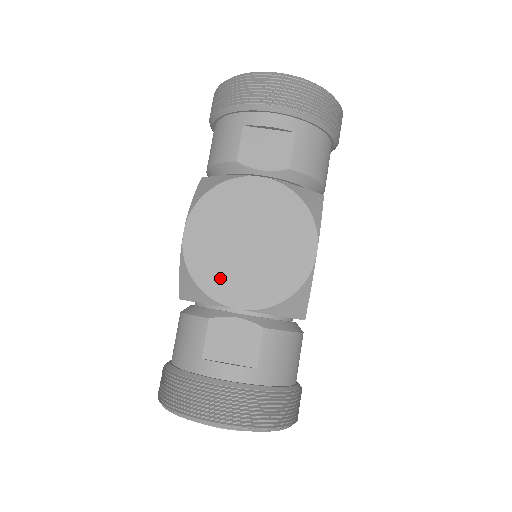
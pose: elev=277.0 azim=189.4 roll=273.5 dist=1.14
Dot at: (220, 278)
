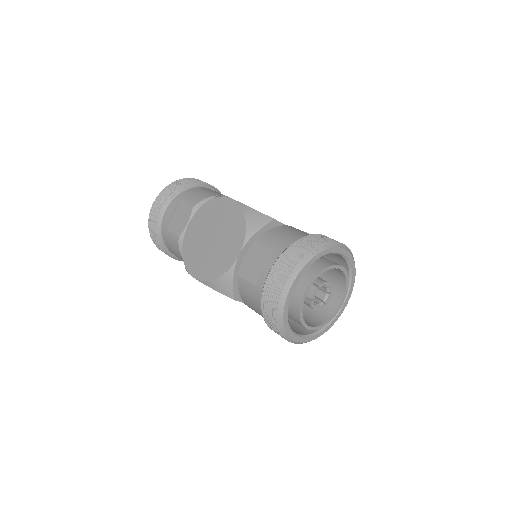
Dot at: (221, 261)
